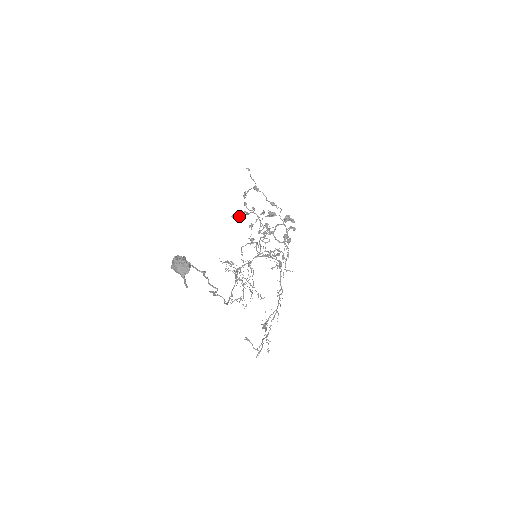
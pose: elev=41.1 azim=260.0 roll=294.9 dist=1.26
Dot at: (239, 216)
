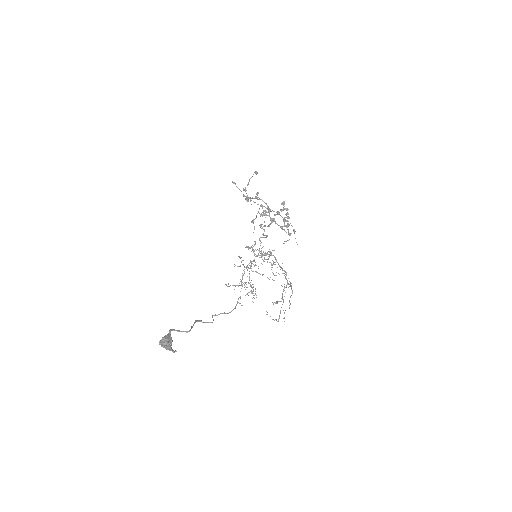
Dot at: (251, 198)
